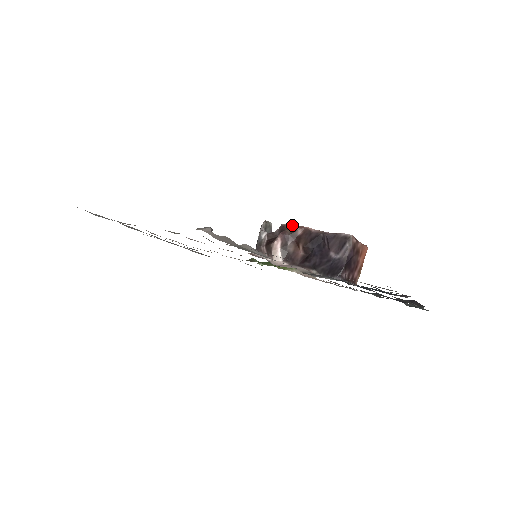
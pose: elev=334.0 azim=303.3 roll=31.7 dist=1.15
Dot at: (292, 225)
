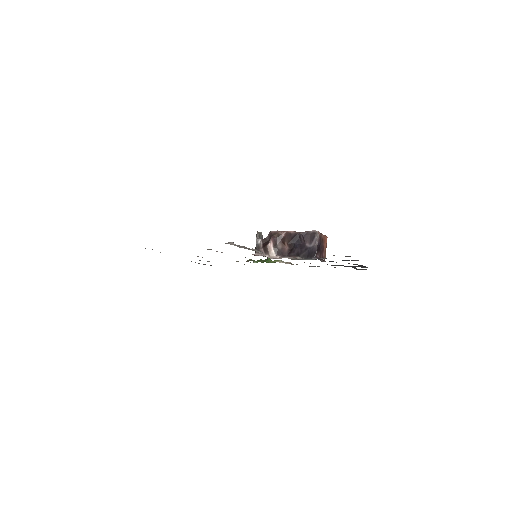
Dot at: (277, 231)
